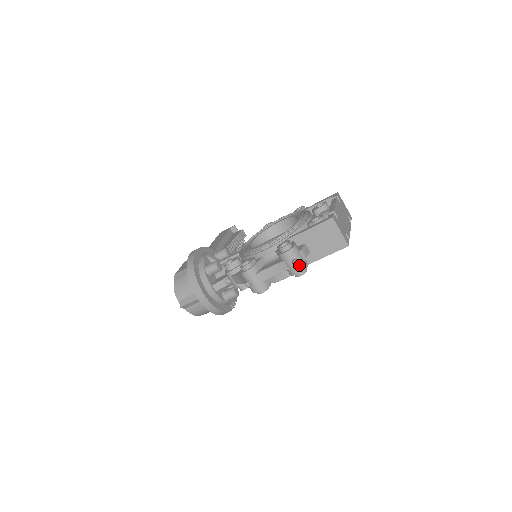
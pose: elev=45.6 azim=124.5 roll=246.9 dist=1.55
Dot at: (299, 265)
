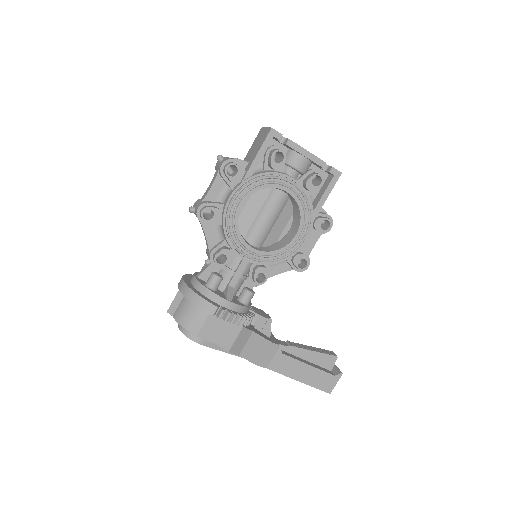
Dot at: (224, 160)
